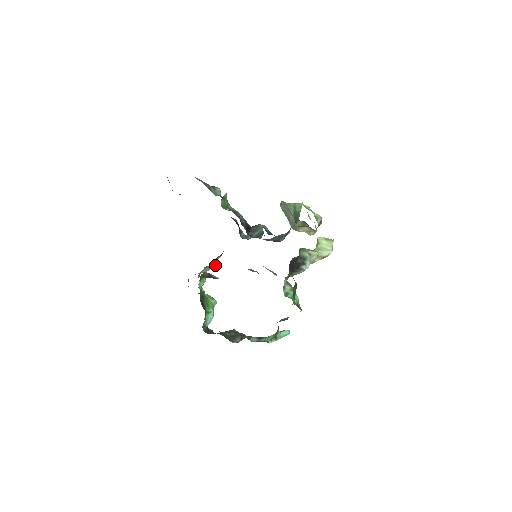
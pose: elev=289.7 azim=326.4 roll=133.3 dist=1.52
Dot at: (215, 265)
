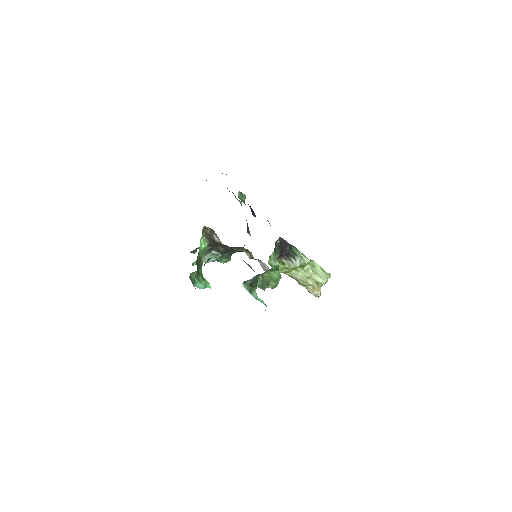
Dot at: (220, 252)
